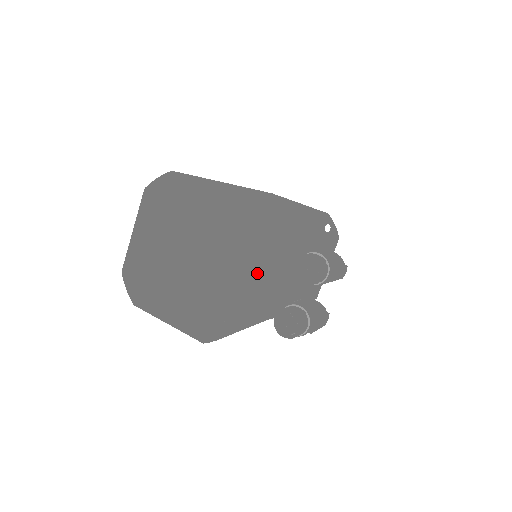
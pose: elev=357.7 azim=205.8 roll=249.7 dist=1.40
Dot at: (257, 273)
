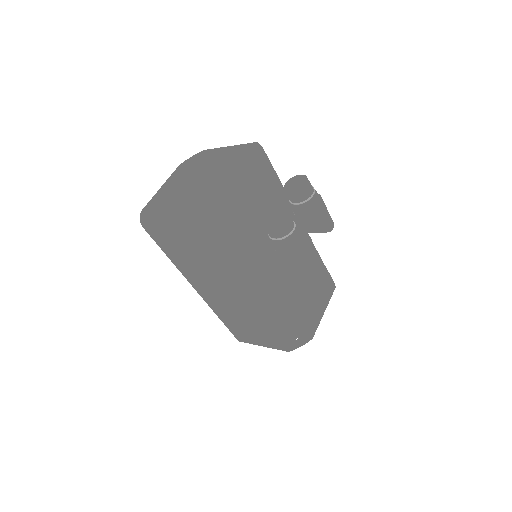
Dot at: (254, 178)
